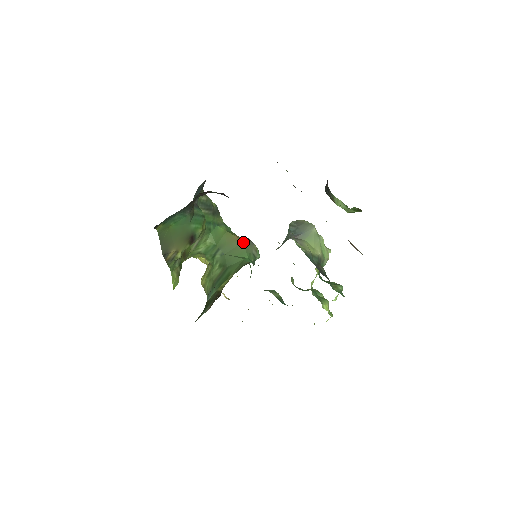
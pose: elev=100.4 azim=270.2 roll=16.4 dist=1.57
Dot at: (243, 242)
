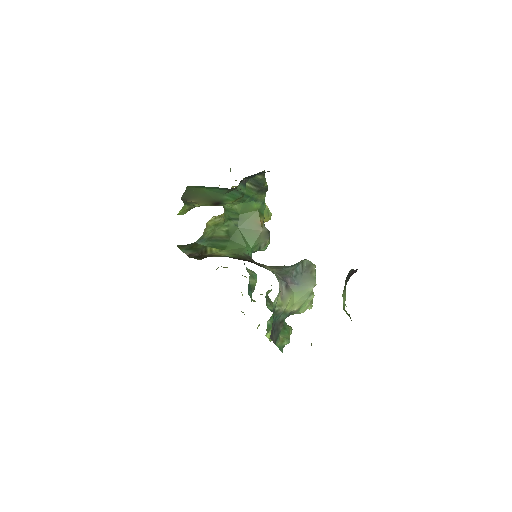
Dot at: (261, 231)
